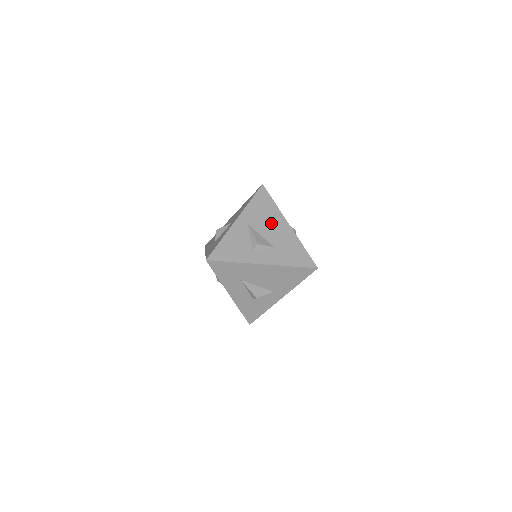
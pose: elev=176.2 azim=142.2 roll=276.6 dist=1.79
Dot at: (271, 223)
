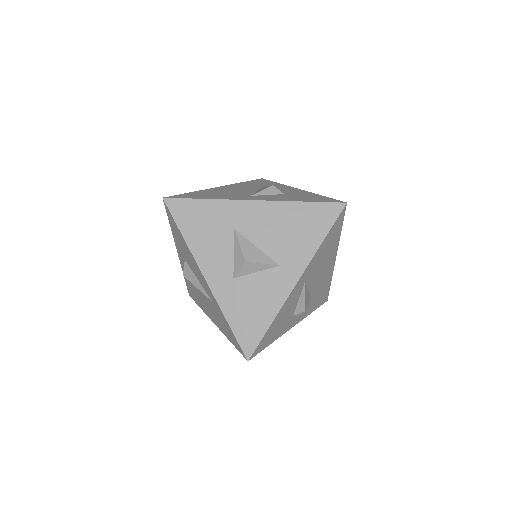
Dot at: (324, 266)
